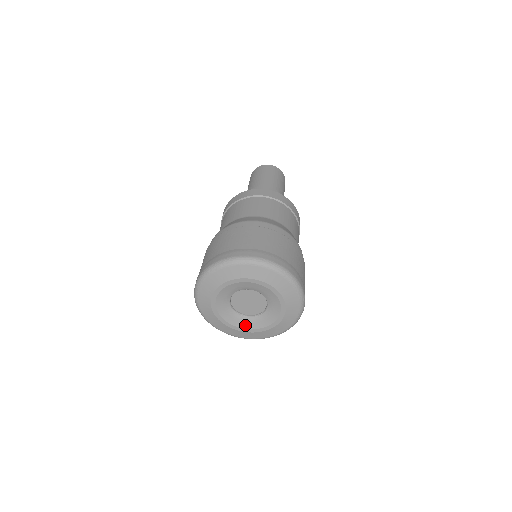
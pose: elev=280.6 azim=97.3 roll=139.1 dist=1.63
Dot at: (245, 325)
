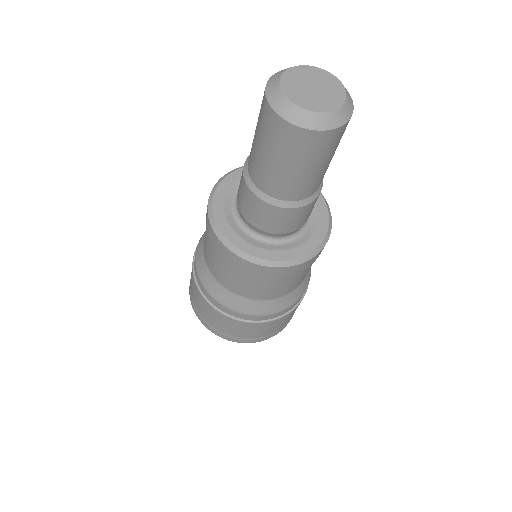
Dot at: occluded
